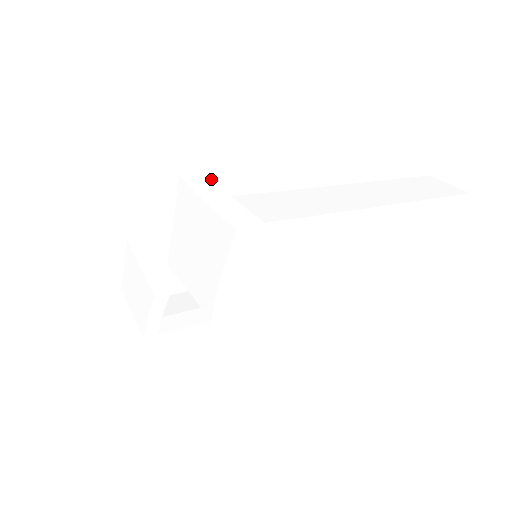
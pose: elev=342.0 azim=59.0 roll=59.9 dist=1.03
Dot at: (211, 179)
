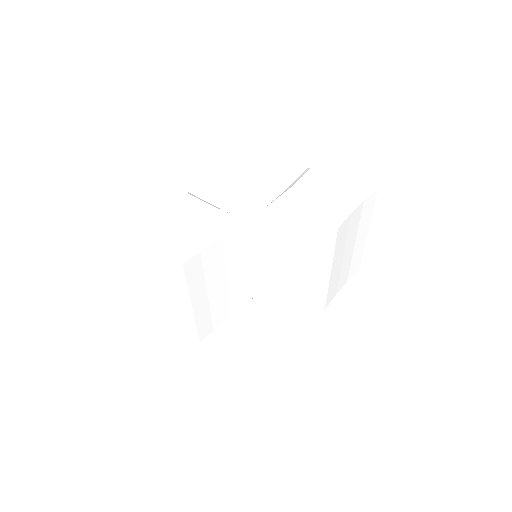
Dot at: occluded
